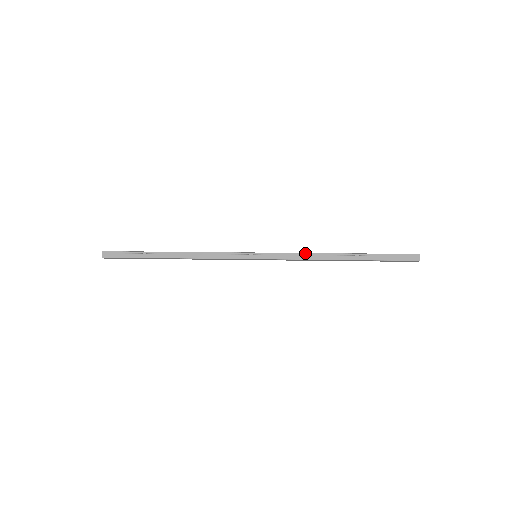
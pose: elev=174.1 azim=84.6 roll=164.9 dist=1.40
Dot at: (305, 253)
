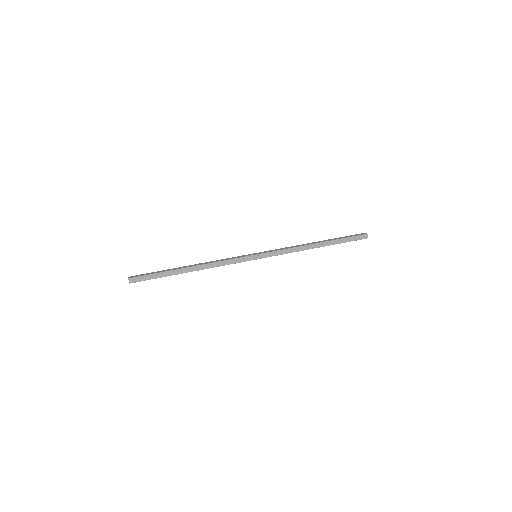
Dot at: (292, 248)
